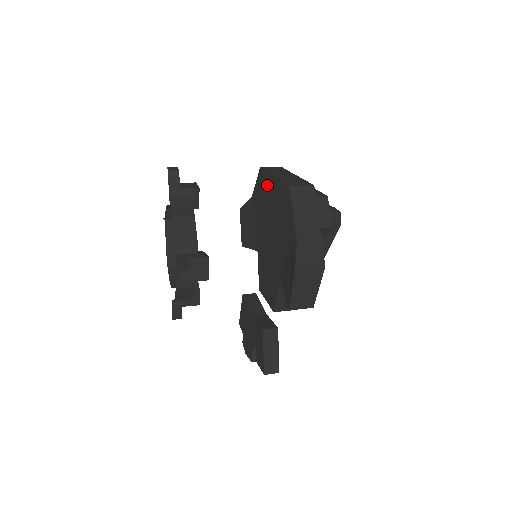
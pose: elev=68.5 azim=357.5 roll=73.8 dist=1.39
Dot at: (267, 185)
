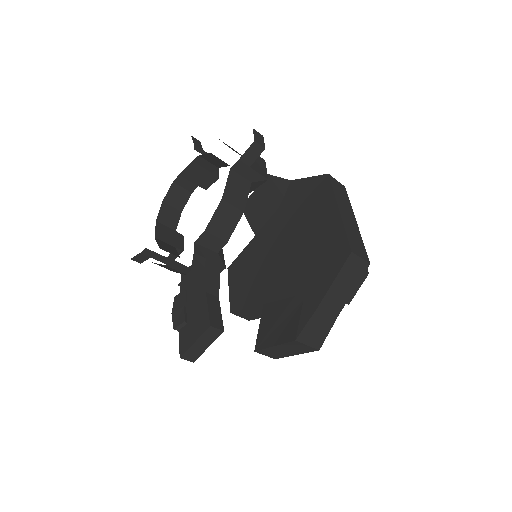
Dot at: (323, 204)
